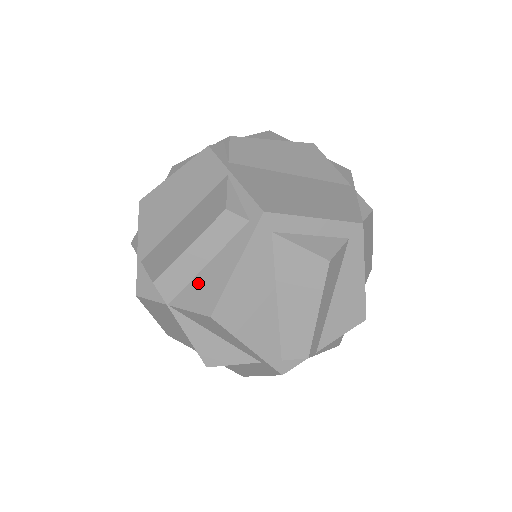
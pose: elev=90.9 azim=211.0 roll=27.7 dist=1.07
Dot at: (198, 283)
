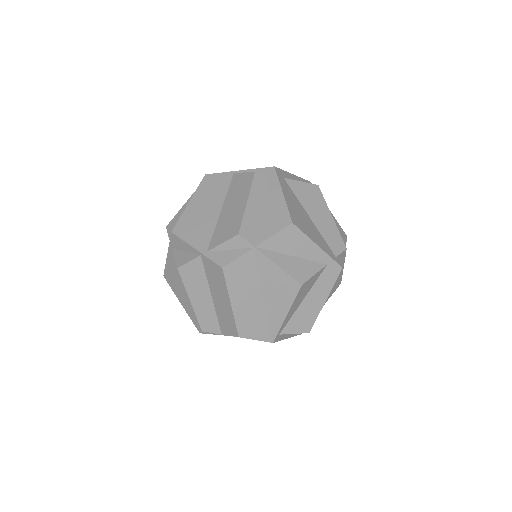
Dot at: (266, 220)
